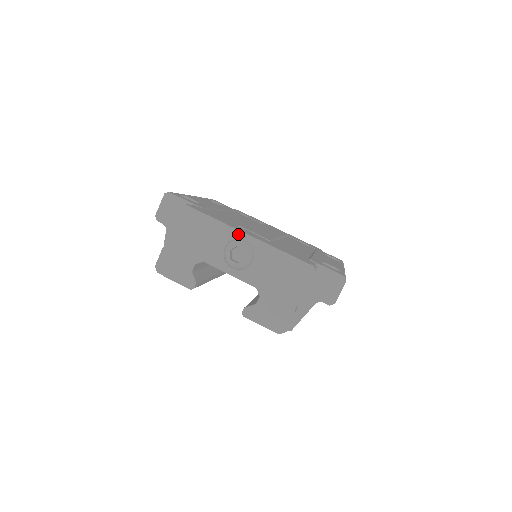
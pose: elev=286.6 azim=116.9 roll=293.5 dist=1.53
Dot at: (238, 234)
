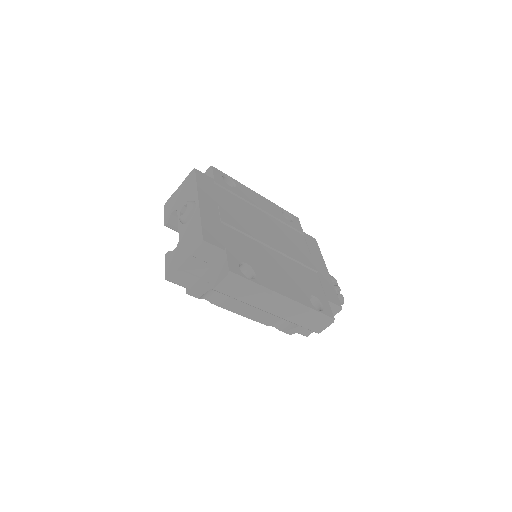
Dot at: (196, 198)
